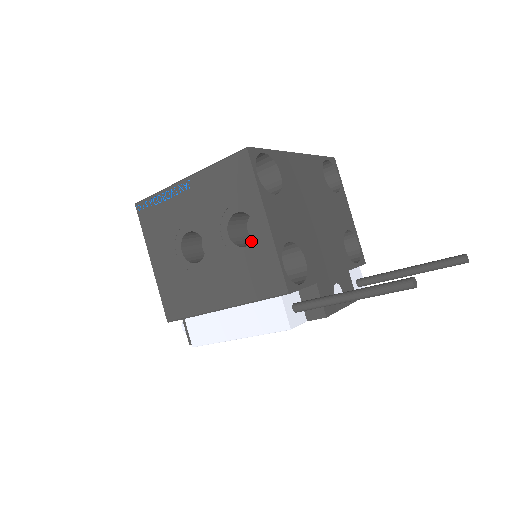
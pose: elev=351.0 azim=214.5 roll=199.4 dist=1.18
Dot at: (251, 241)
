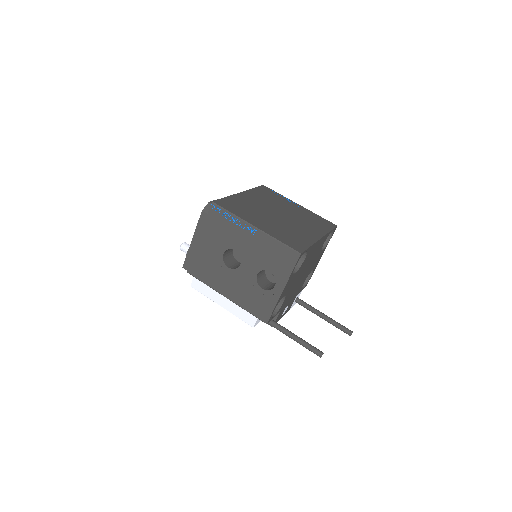
Dot at: (264, 276)
